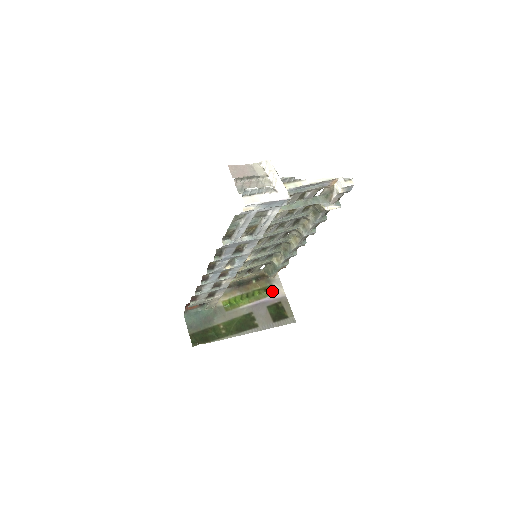
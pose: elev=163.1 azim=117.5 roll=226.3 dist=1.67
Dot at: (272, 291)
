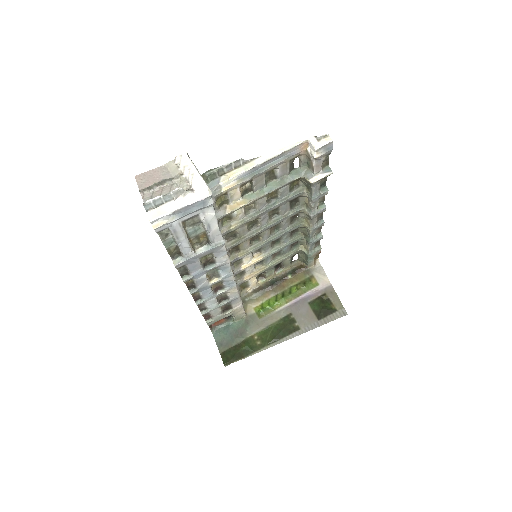
Dot at: (313, 283)
